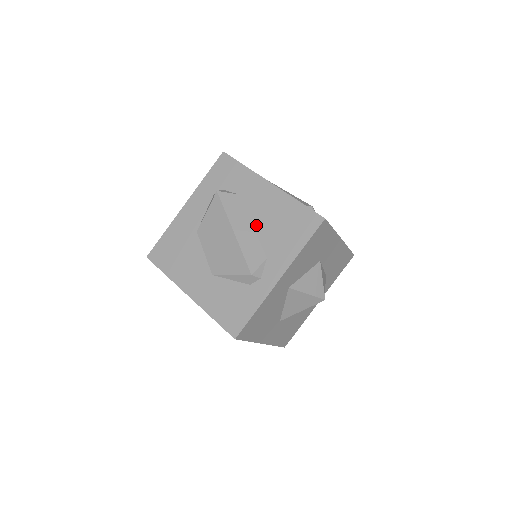
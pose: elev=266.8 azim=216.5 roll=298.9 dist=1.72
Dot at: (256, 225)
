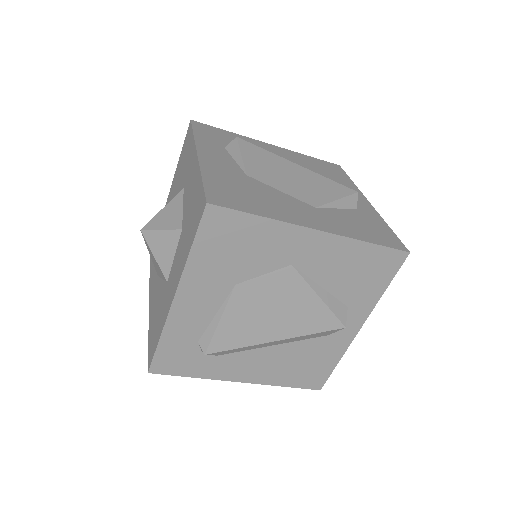
Dot at: occluded
